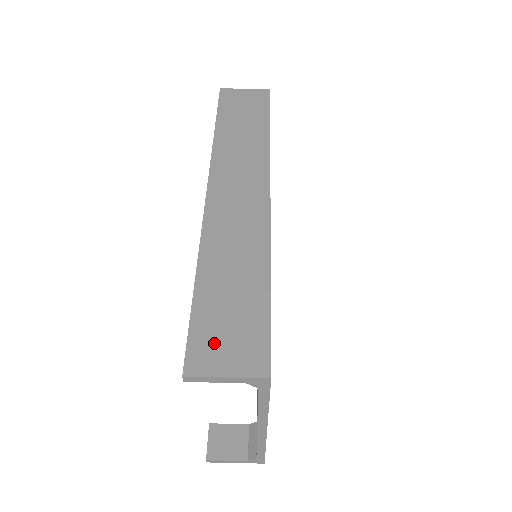
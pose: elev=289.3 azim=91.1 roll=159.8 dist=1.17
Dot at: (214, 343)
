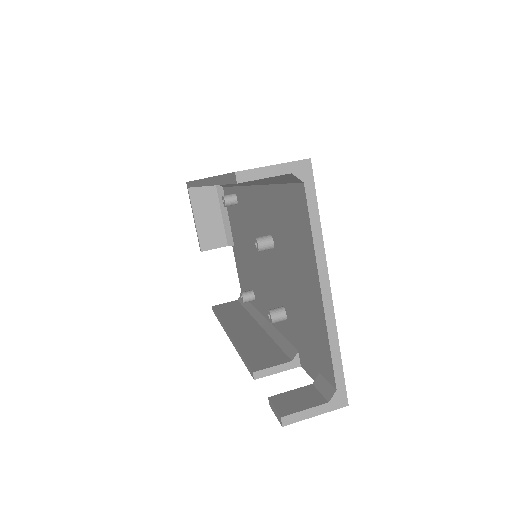
Dot at: occluded
